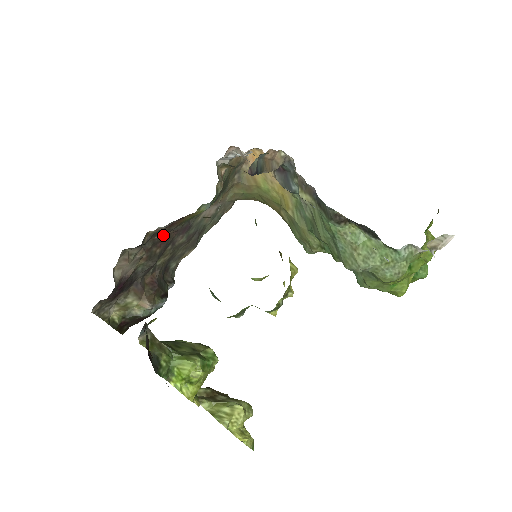
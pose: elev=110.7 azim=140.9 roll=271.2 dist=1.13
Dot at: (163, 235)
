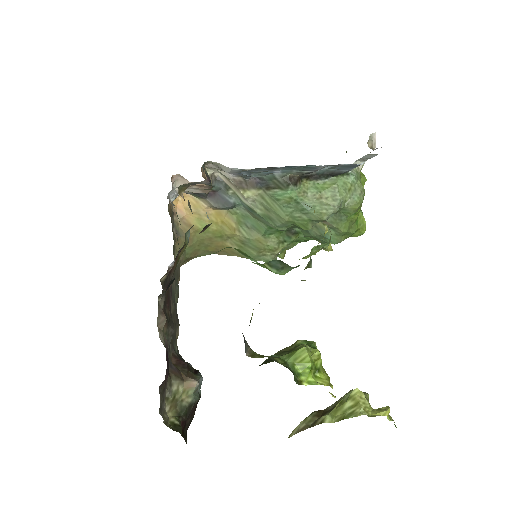
Dot at: occluded
